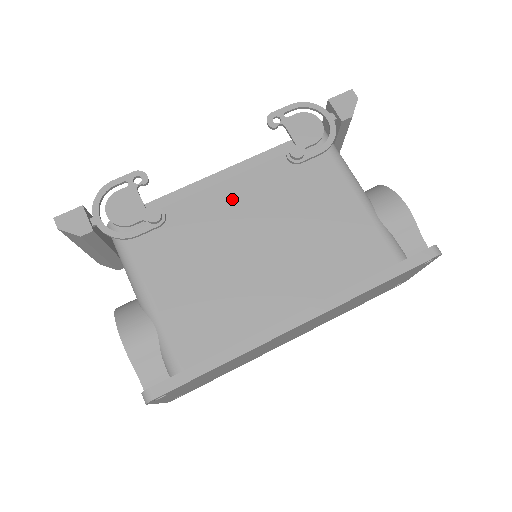
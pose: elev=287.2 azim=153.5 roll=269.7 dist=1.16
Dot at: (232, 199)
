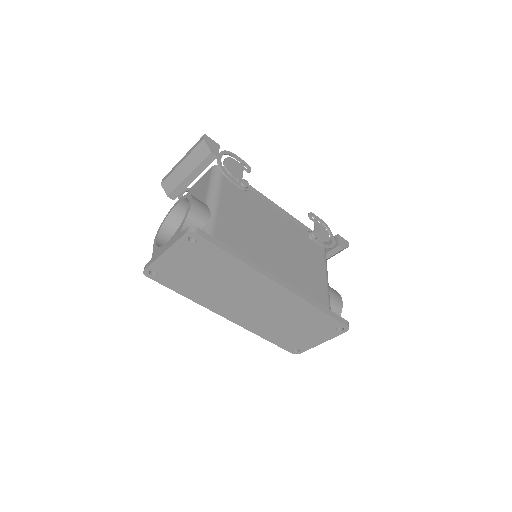
Dot at: (276, 218)
